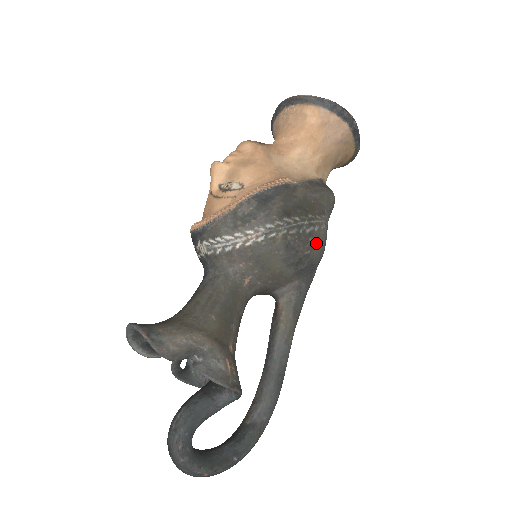
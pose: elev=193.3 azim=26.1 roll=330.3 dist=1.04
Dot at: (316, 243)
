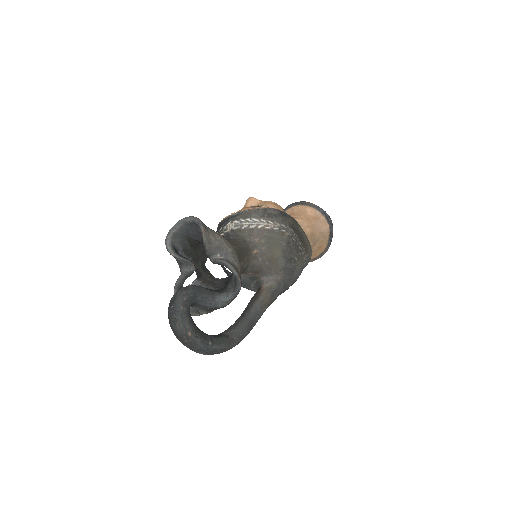
Dot at: (301, 260)
